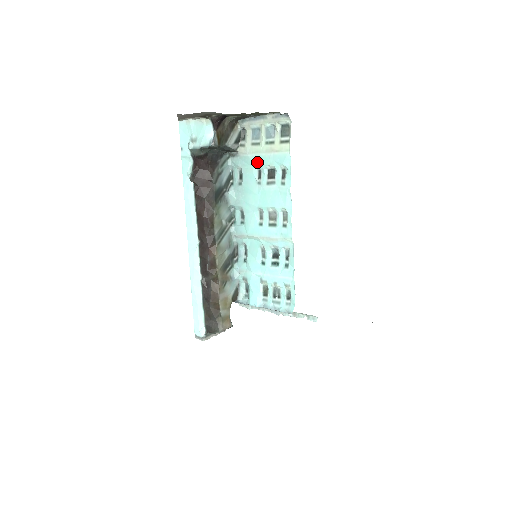
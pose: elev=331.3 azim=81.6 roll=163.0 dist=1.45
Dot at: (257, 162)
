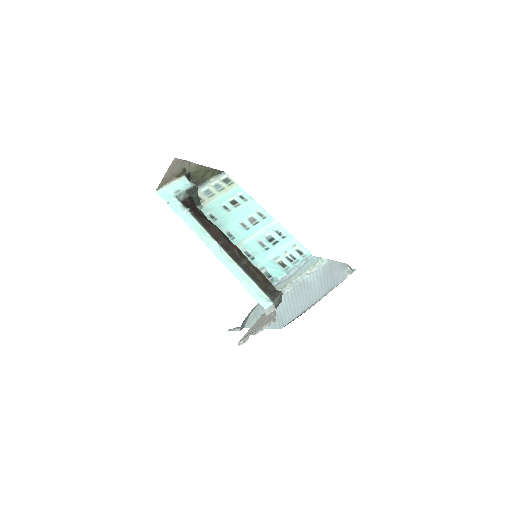
Dot at: (220, 202)
